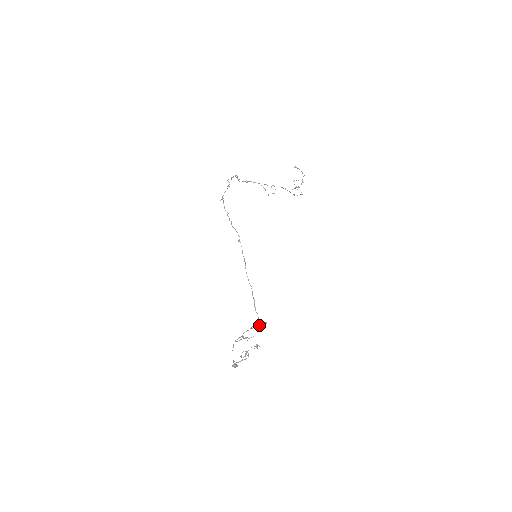
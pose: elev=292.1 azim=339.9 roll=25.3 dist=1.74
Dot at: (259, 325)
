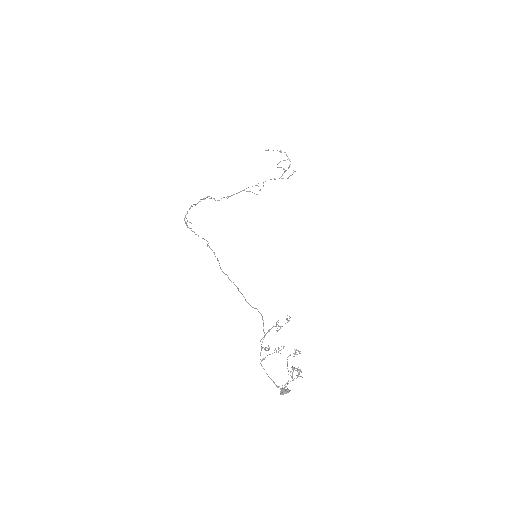
Dot at: (277, 324)
